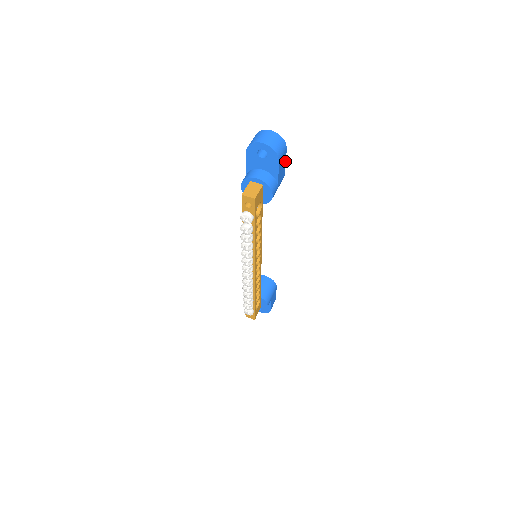
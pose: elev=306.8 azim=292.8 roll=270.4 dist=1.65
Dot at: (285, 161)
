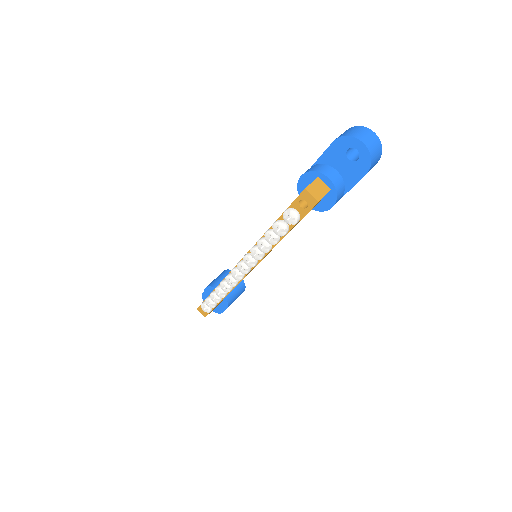
Dot at: occluded
